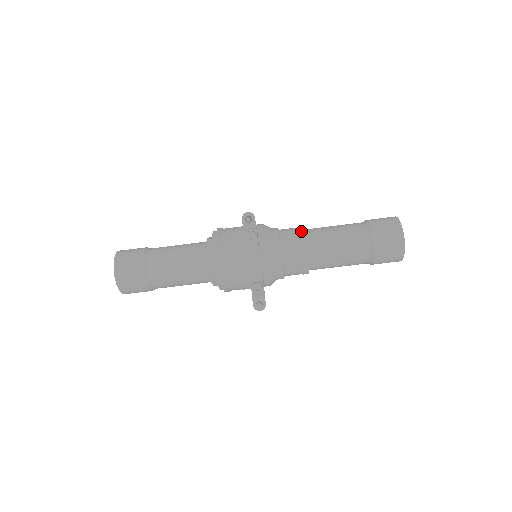
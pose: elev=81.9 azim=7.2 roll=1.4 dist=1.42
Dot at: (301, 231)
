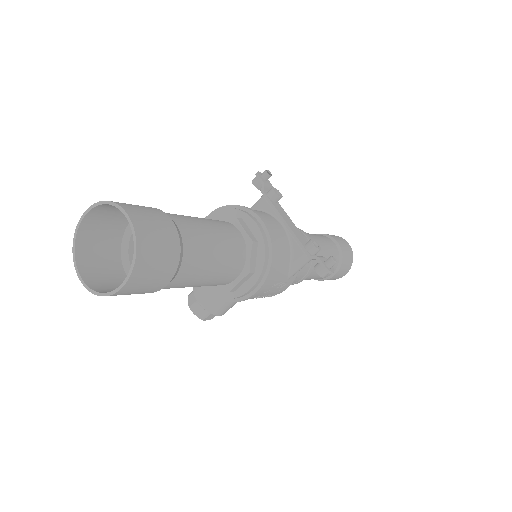
Dot at: occluded
